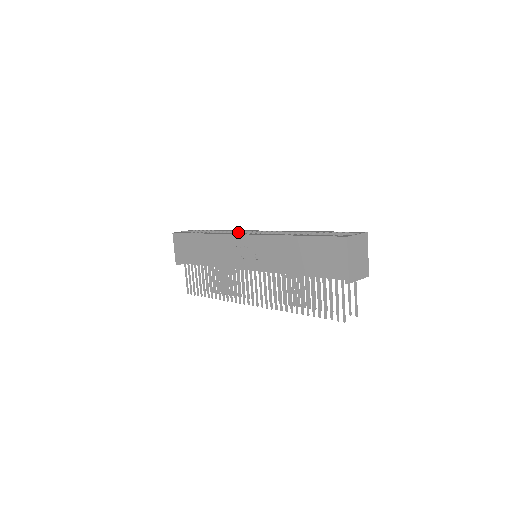
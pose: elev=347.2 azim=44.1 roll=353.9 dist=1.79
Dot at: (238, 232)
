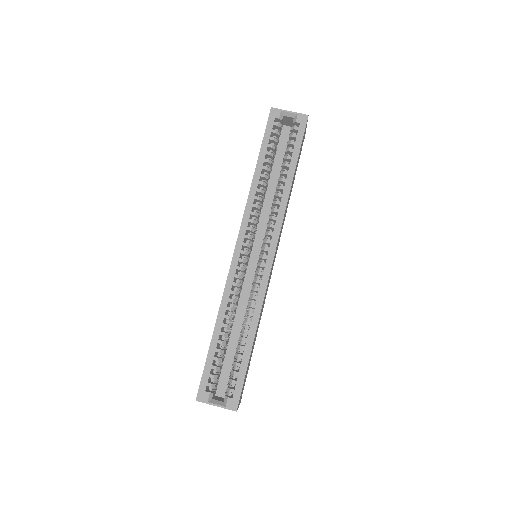
Dot at: (271, 216)
